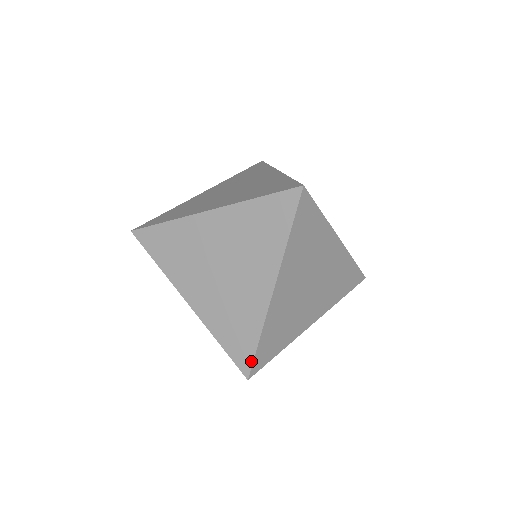
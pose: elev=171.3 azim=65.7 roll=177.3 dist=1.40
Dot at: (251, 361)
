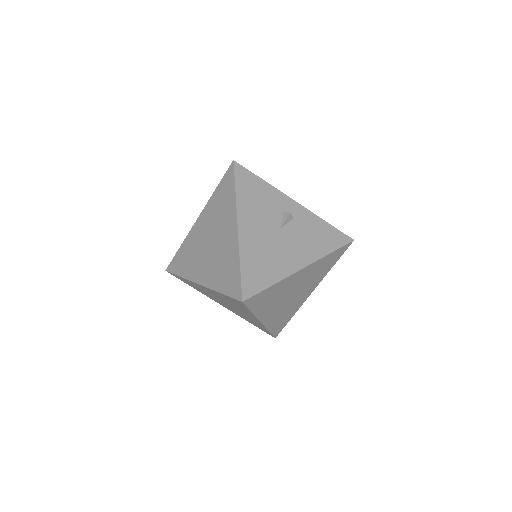
Dot at: occluded
